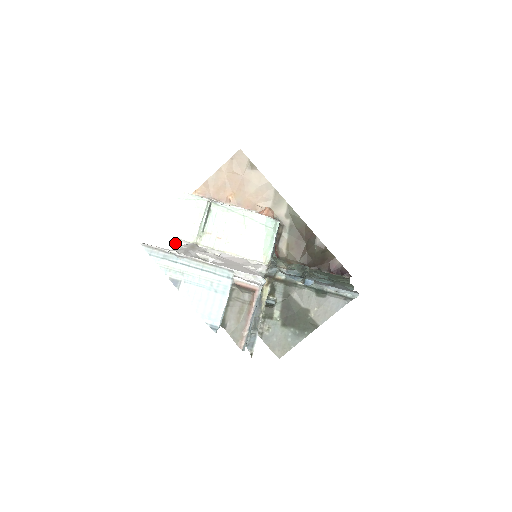
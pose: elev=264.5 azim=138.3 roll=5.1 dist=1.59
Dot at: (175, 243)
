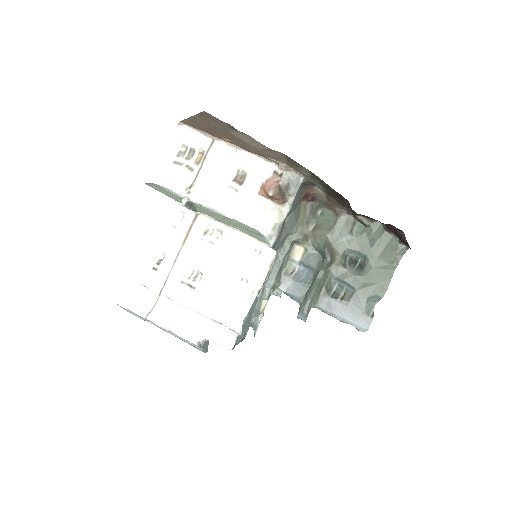
Dot at: (166, 238)
